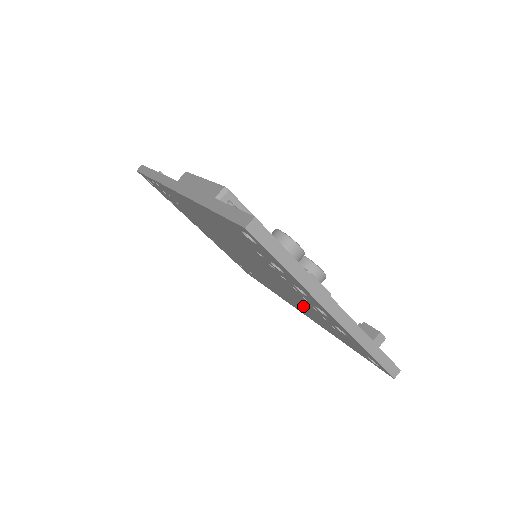
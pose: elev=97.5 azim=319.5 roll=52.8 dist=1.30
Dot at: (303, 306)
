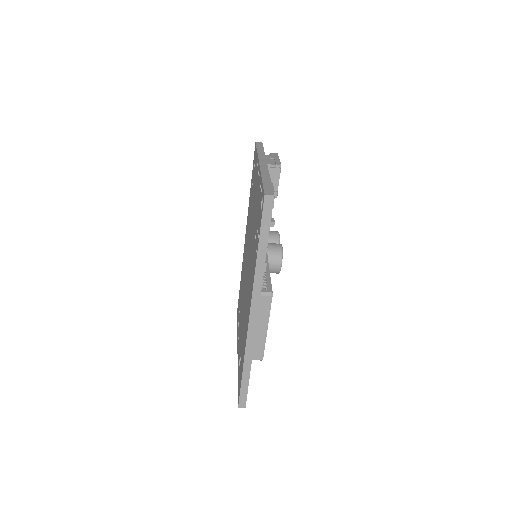
Dot at: occluded
